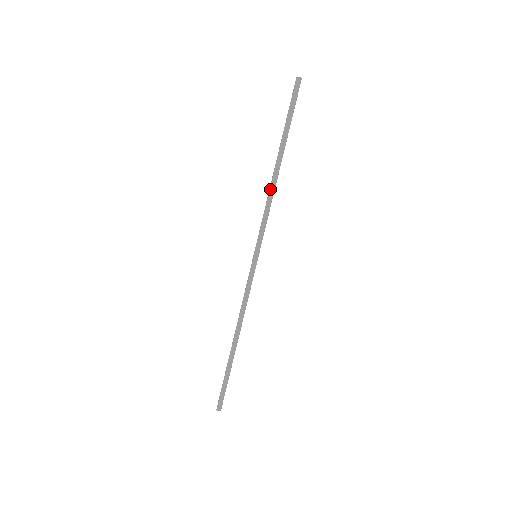
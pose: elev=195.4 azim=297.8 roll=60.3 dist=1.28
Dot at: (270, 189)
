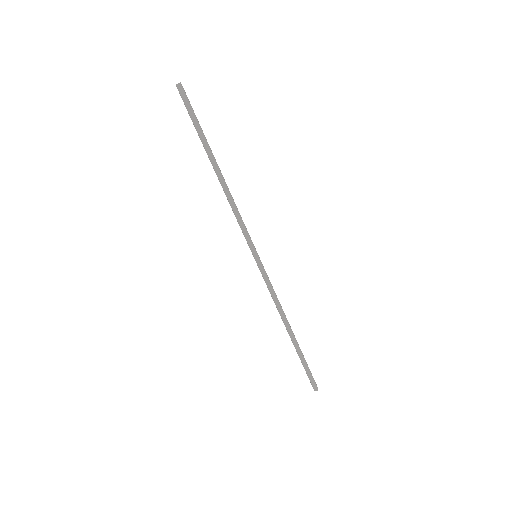
Dot at: occluded
